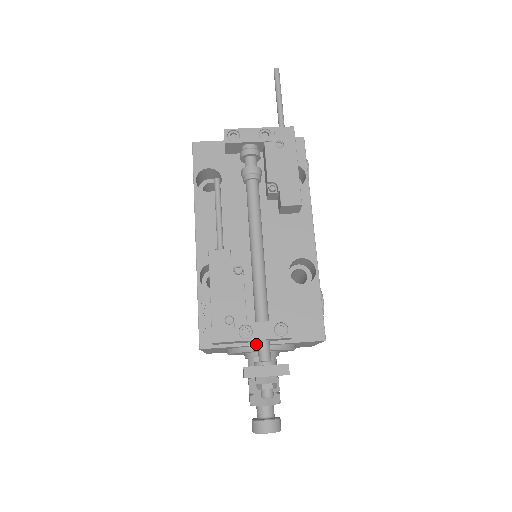
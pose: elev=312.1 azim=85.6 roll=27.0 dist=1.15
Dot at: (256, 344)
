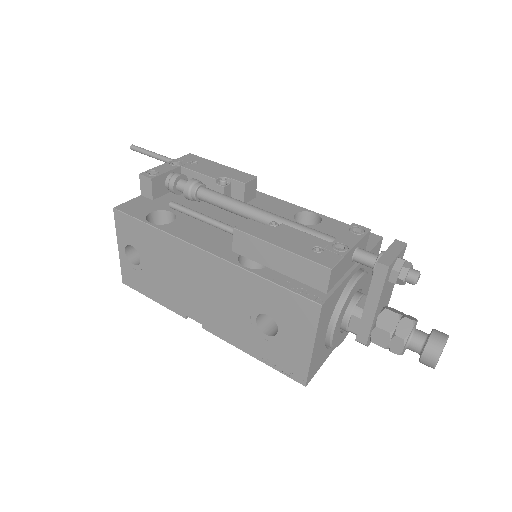
Dot at: (351, 270)
